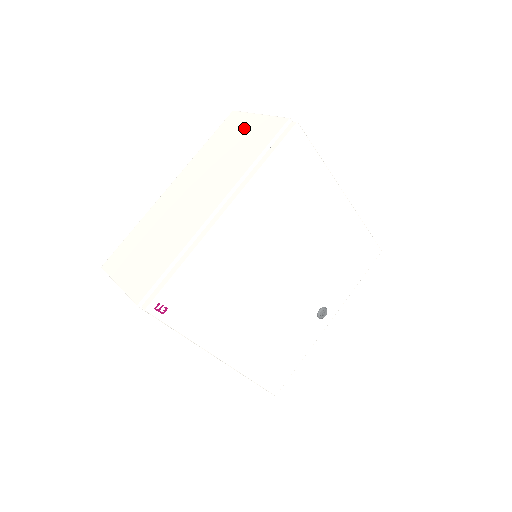
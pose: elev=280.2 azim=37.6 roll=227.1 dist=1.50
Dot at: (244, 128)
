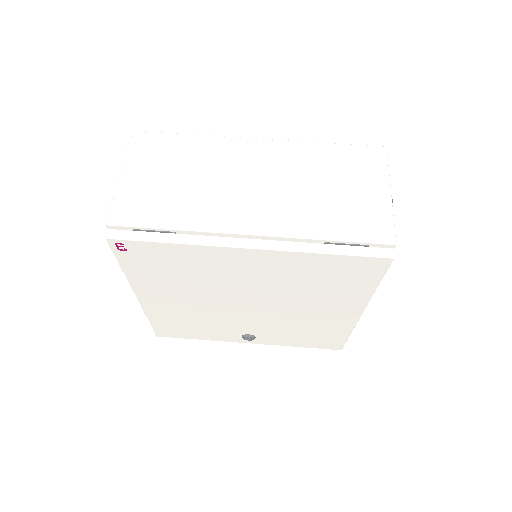
Dot at: (365, 186)
